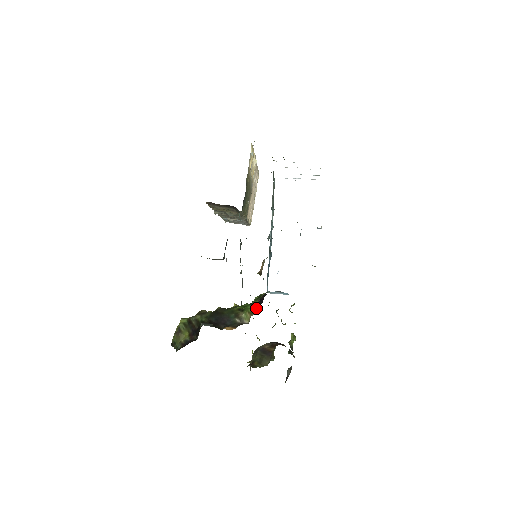
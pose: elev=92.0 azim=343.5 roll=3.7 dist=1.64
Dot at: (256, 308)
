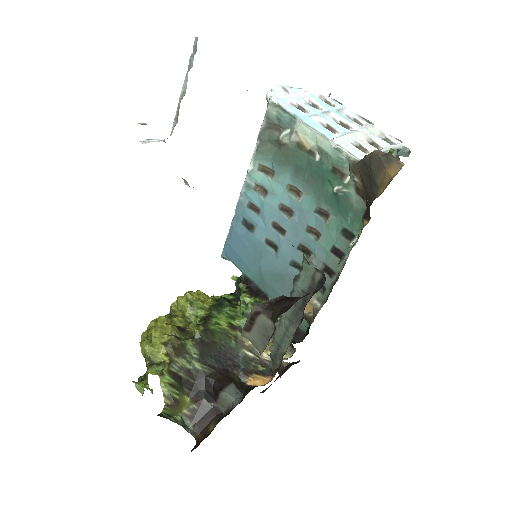
Dot at: occluded
